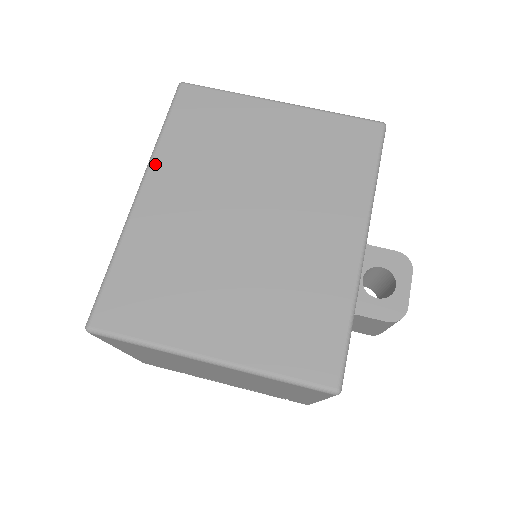
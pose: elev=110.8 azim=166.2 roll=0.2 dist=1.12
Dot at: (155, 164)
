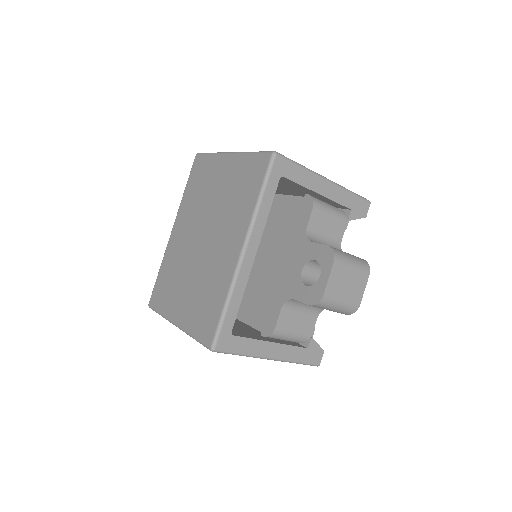
Dot at: (179, 212)
